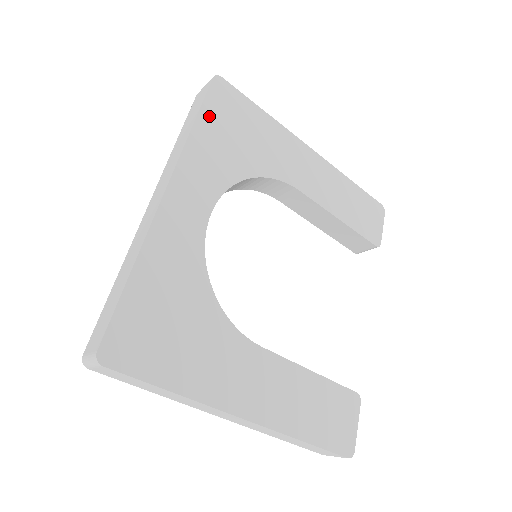
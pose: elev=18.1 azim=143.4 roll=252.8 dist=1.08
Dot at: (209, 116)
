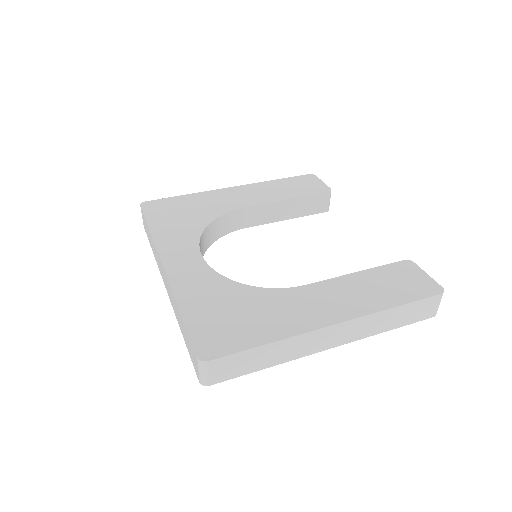
Dot at: (155, 220)
